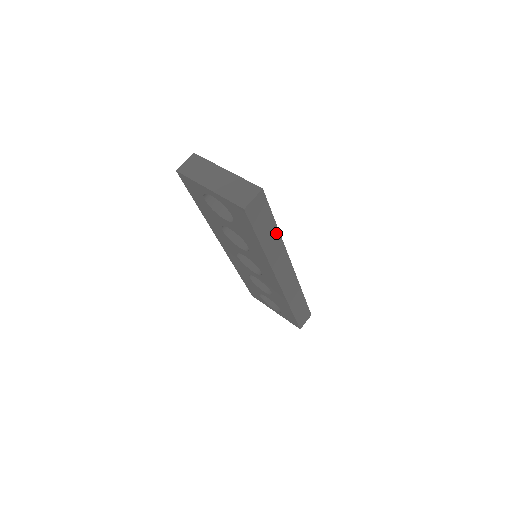
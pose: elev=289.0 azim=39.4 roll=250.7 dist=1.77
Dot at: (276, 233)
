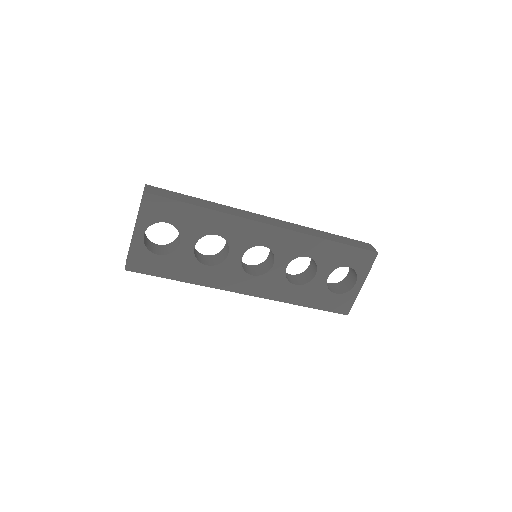
Dot at: (206, 202)
